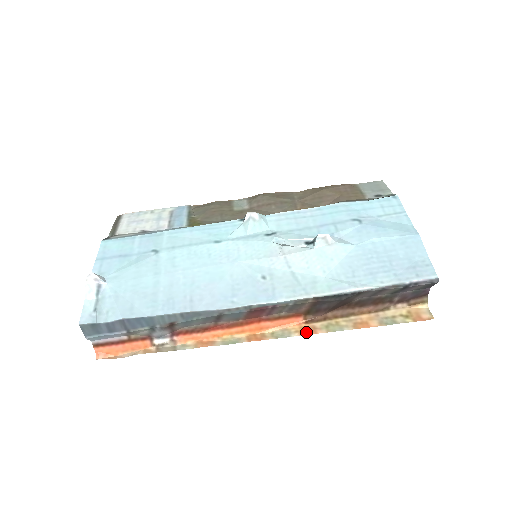
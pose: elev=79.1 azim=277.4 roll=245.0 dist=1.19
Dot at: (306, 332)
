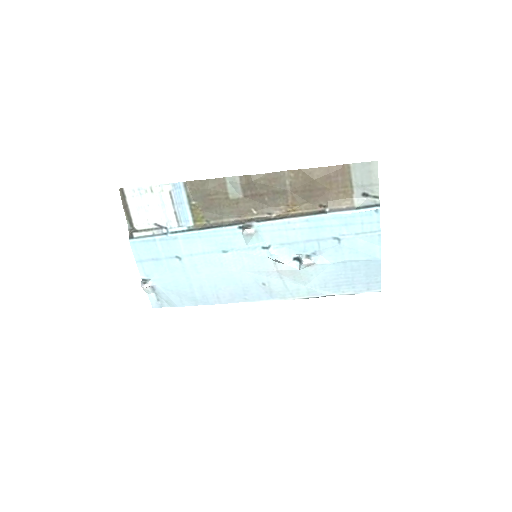
Dot at: occluded
